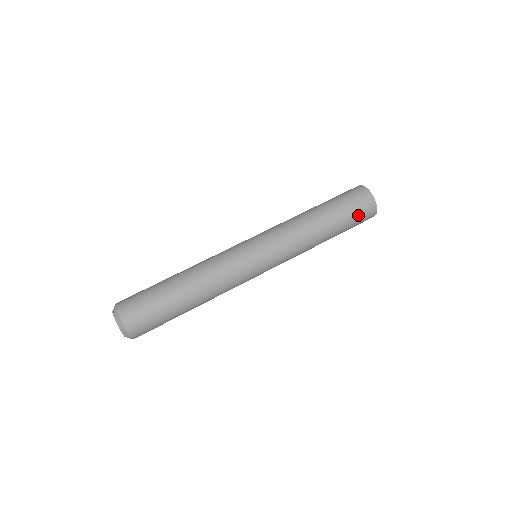
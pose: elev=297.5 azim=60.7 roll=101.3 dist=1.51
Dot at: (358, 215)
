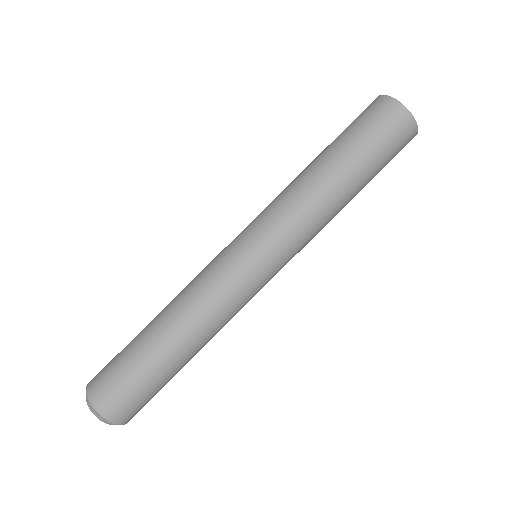
Dot at: (380, 133)
